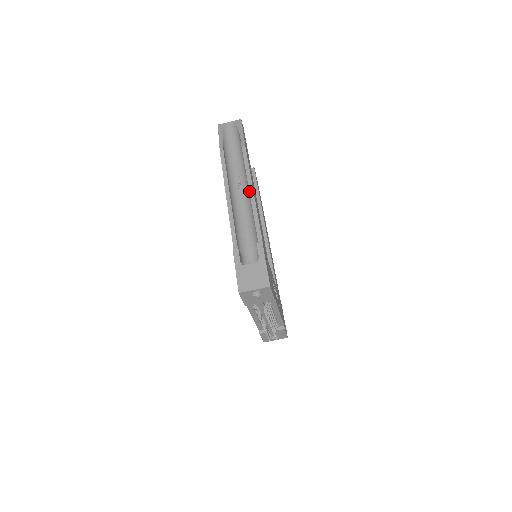
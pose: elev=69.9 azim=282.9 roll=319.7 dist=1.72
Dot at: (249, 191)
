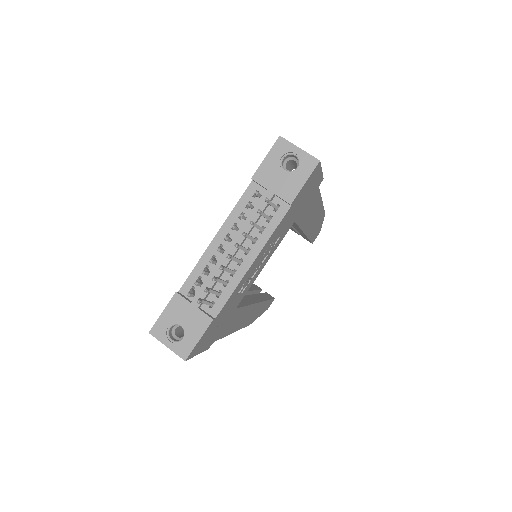
Dot at: occluded
